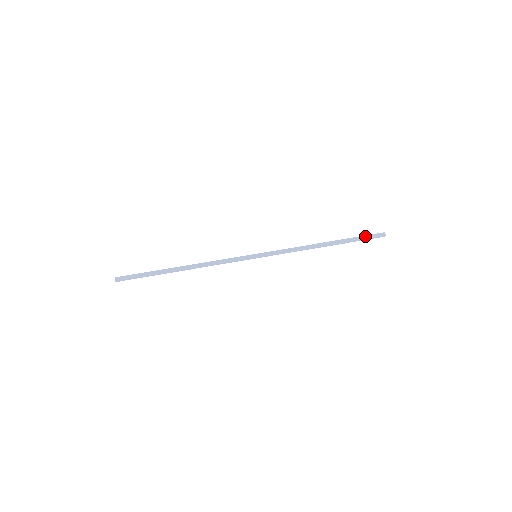
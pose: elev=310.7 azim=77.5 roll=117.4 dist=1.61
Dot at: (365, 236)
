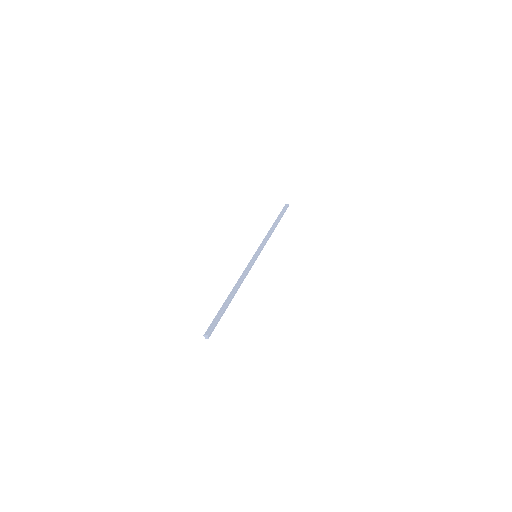
Dot at: (284, 211)
